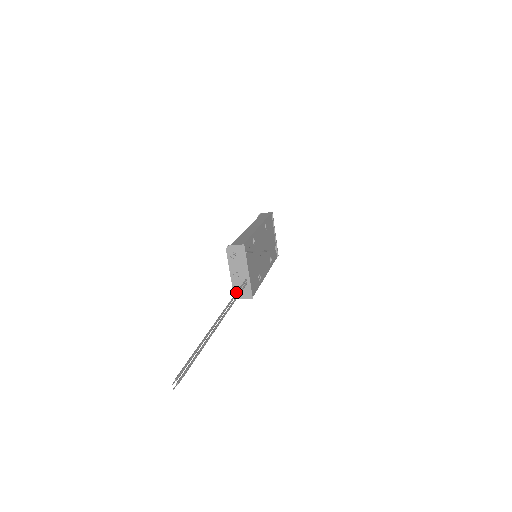
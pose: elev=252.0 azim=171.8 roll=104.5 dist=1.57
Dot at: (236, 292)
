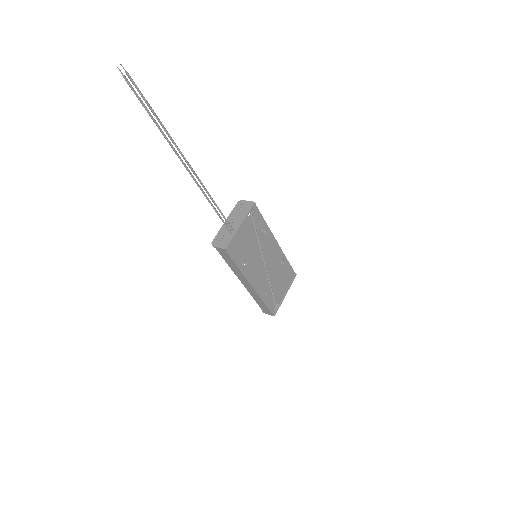
Dot at: (218, 207)
